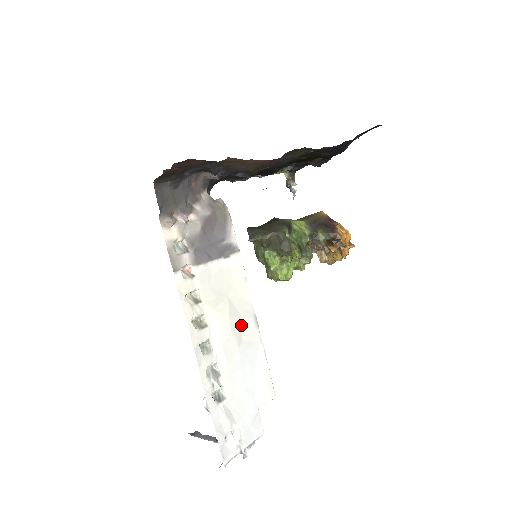
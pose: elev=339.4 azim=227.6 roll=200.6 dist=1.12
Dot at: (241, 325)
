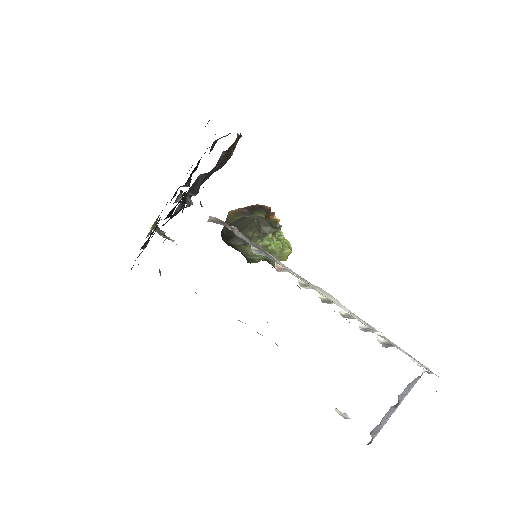
Dot at: occluded
